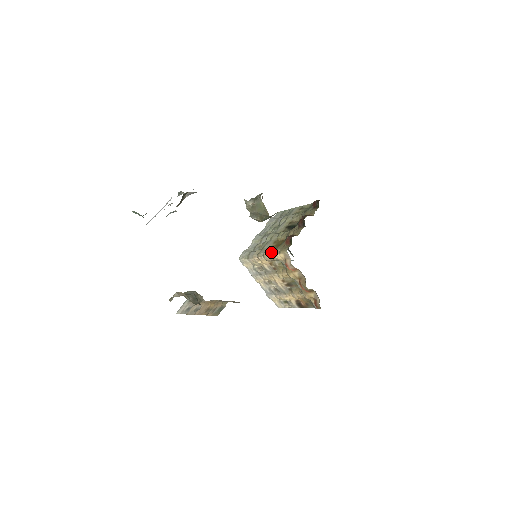
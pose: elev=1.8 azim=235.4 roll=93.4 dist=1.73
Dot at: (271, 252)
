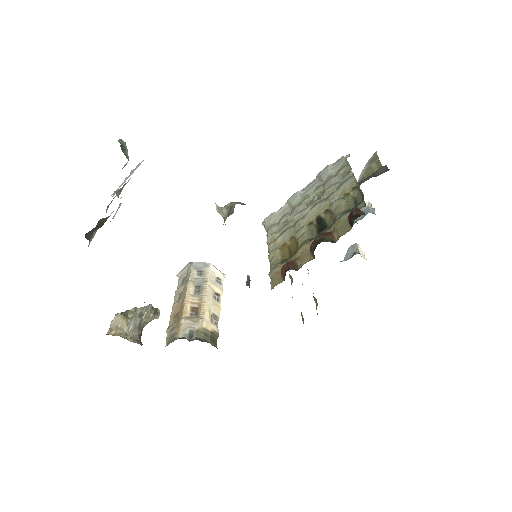
Dot at: (270, 264)
